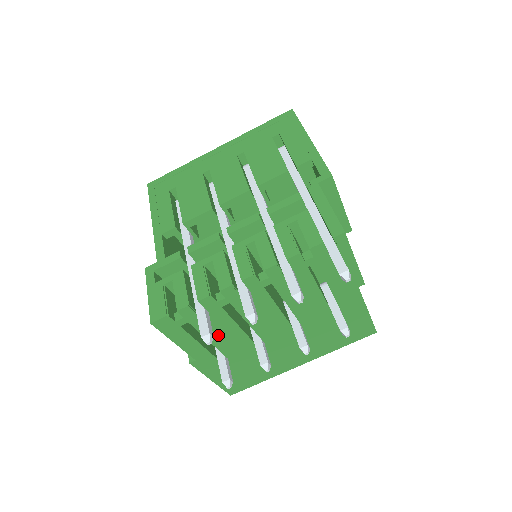
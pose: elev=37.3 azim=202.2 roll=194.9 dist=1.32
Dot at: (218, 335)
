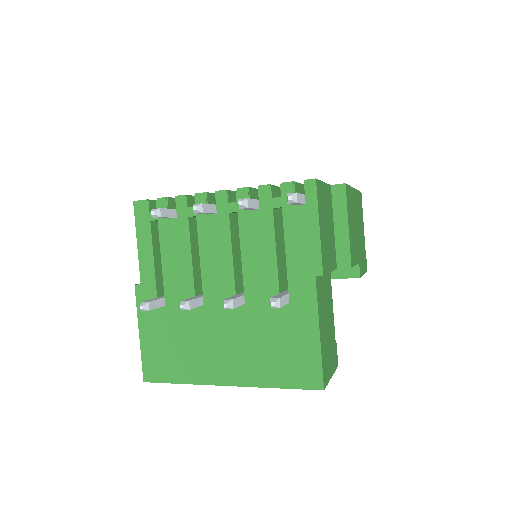
Dot at: (171, 258)
